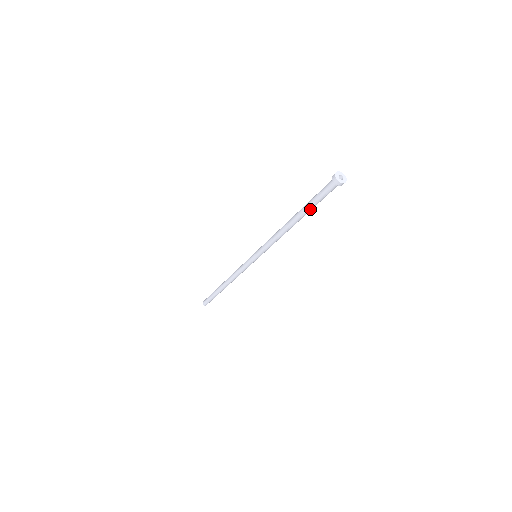
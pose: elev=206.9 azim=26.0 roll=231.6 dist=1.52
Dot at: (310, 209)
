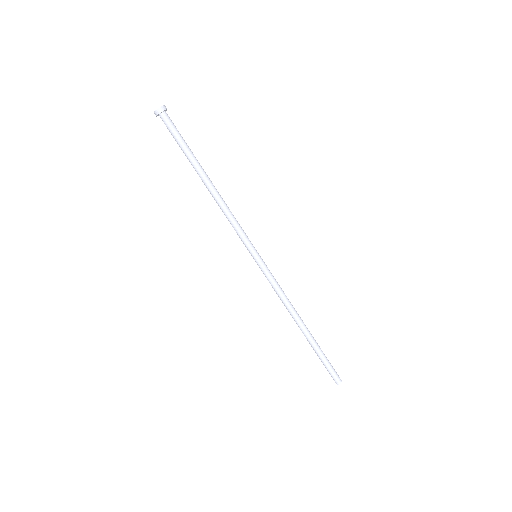
Dot at: (189, 157)
